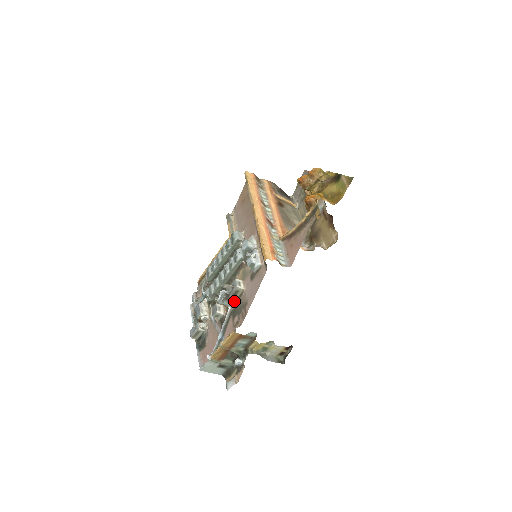
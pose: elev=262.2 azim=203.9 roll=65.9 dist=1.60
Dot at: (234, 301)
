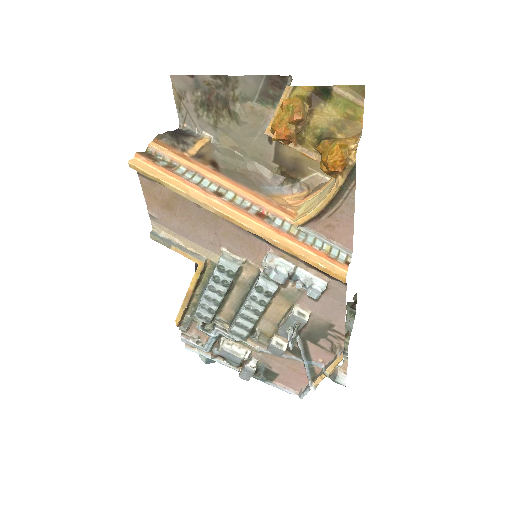
Dot at: occluded
